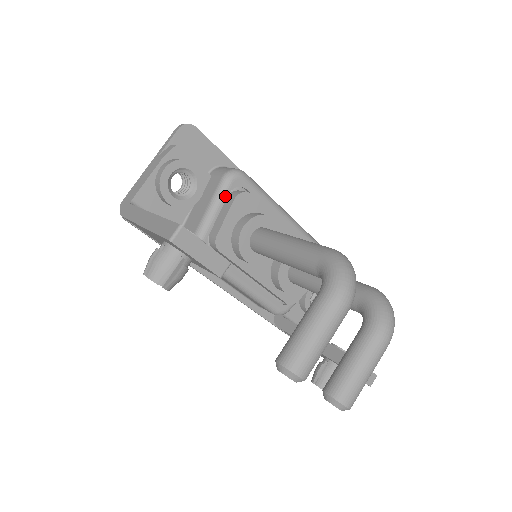
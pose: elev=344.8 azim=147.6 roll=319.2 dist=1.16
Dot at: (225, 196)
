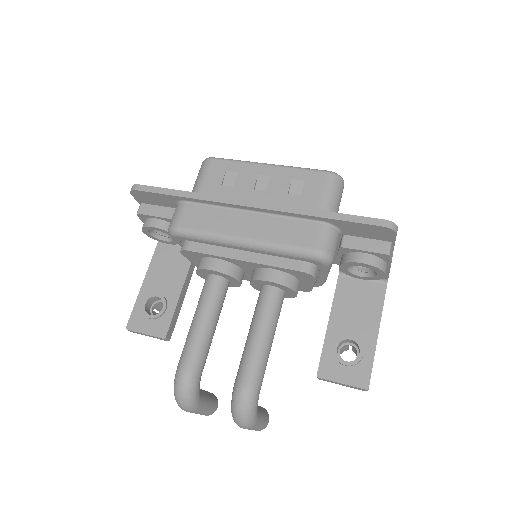
Dot at: (181, 245)
